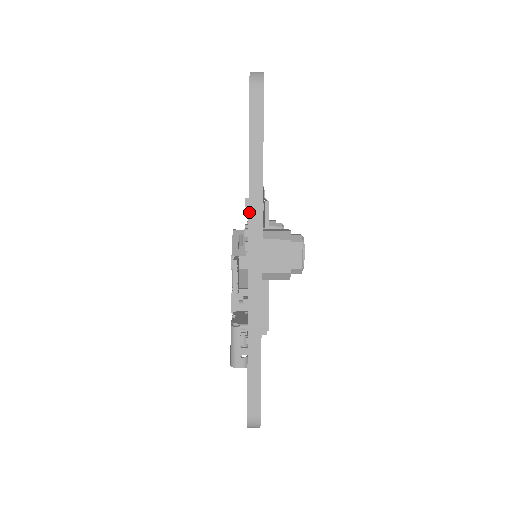
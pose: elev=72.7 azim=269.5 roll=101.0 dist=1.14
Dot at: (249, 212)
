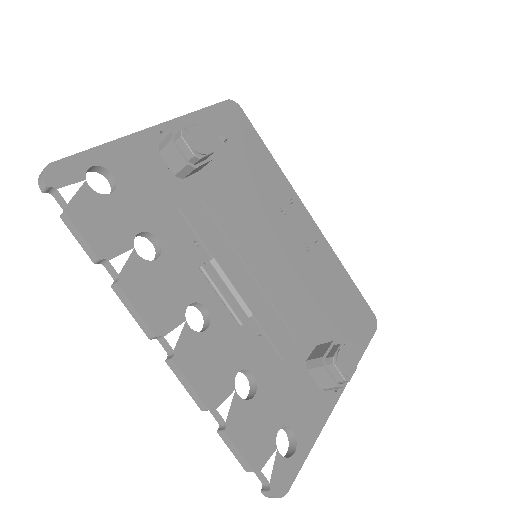
Dot at: occluded
